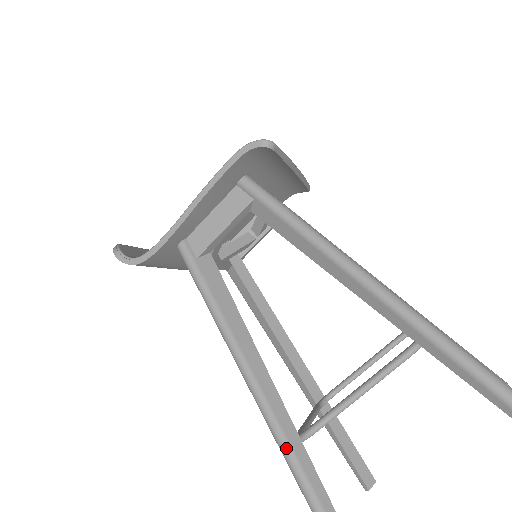
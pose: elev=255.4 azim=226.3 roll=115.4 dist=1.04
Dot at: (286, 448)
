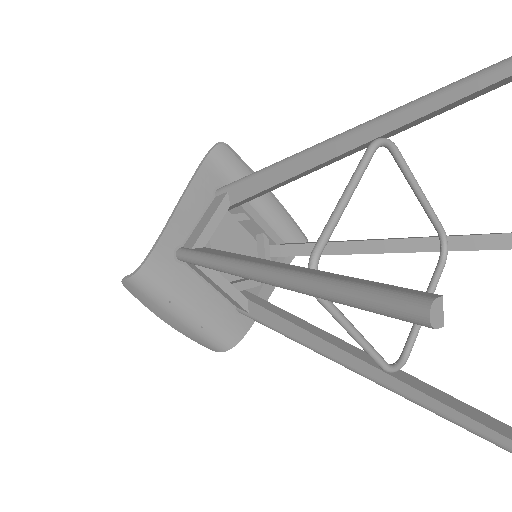
Dot at: (291, 274)
